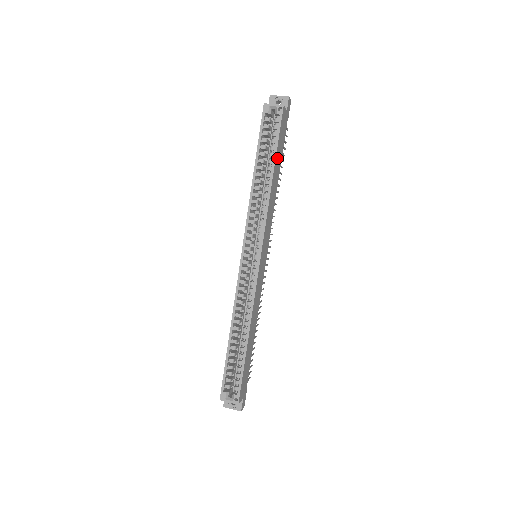
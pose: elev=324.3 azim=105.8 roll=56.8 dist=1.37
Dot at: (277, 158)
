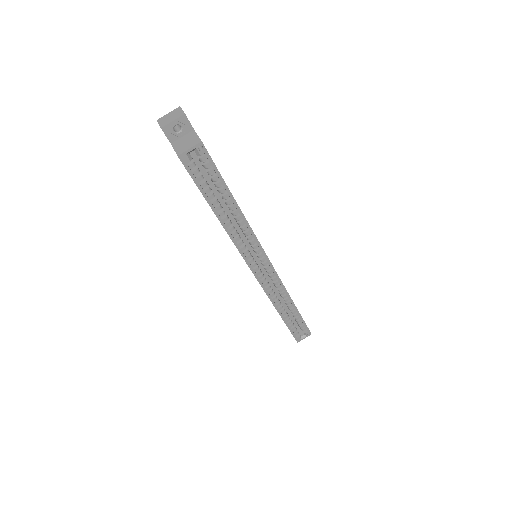
Dot at: occluded
